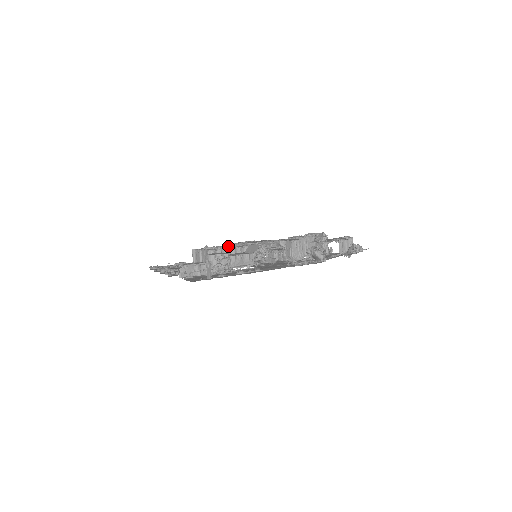
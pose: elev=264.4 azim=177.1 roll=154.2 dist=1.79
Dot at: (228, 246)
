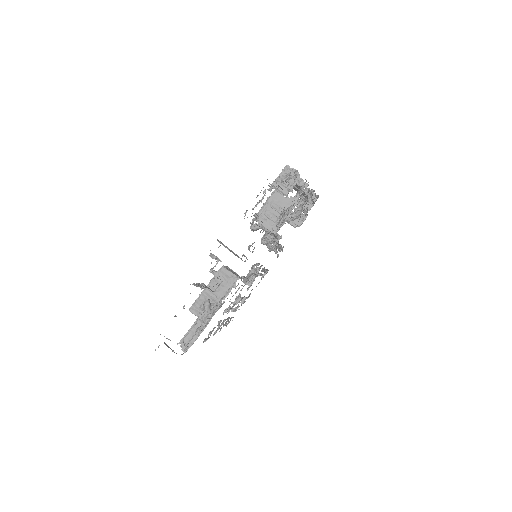
Dot at: occluded
